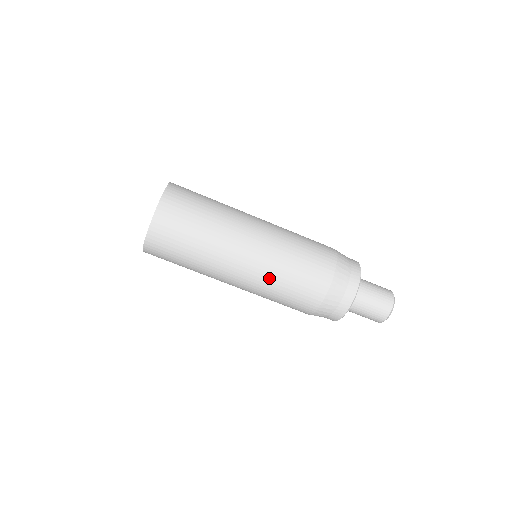
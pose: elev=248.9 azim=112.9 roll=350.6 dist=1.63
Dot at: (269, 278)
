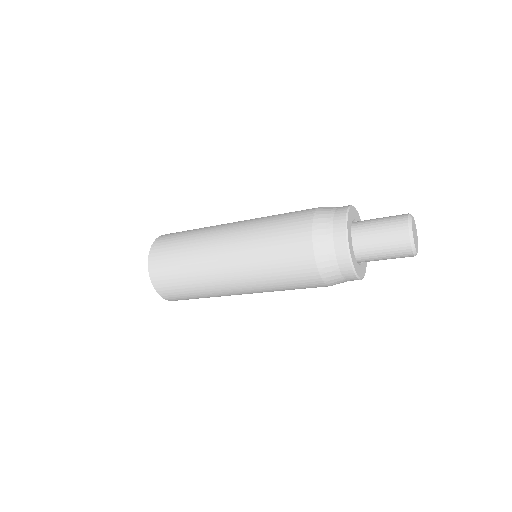
Dot at: occluded
